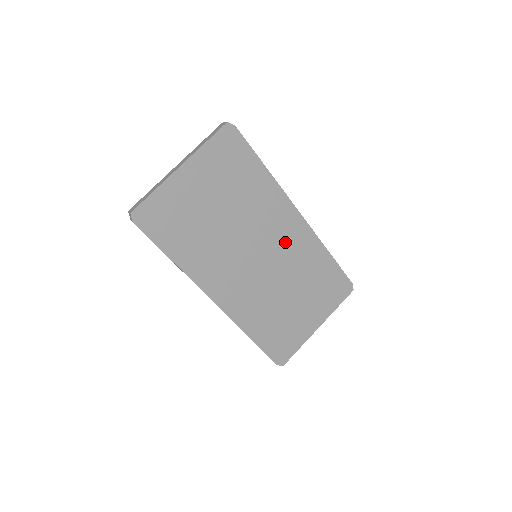
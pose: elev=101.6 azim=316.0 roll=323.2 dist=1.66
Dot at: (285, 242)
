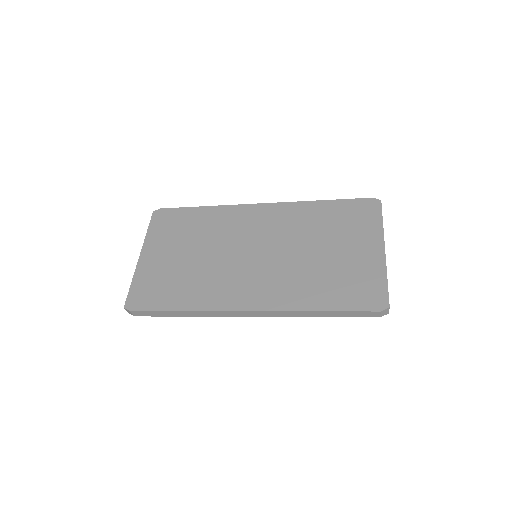
Dot at: (268, 227)
